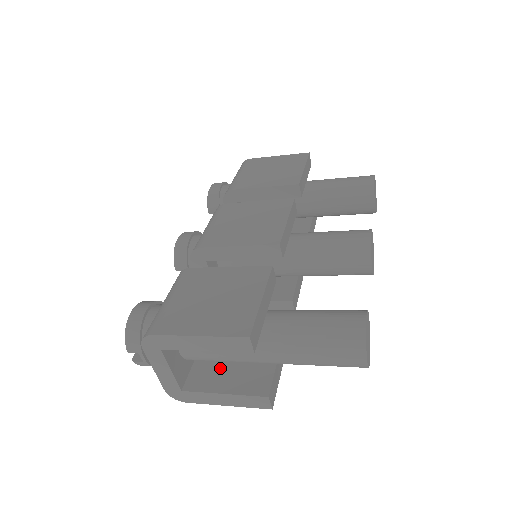
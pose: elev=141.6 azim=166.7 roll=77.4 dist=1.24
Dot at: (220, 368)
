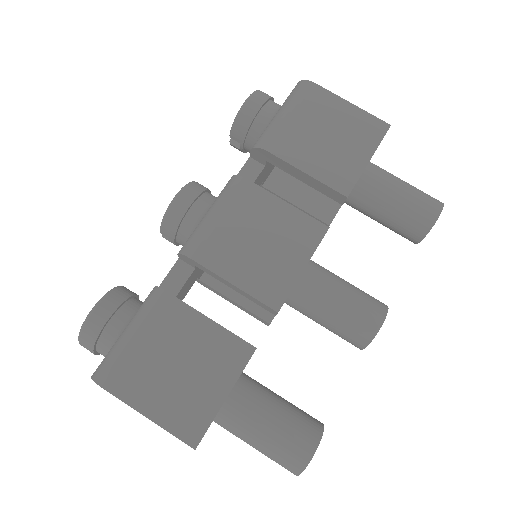
Dot at: occluded
